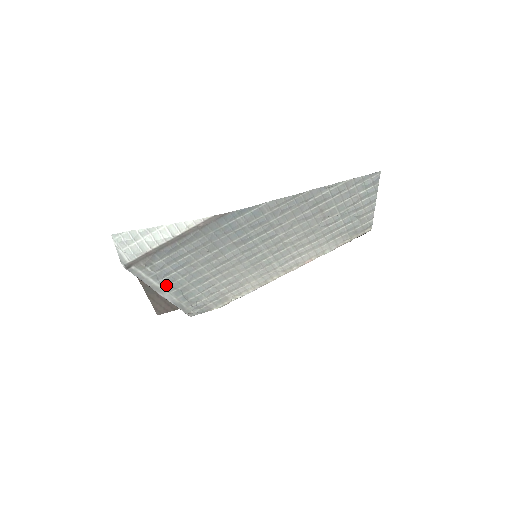
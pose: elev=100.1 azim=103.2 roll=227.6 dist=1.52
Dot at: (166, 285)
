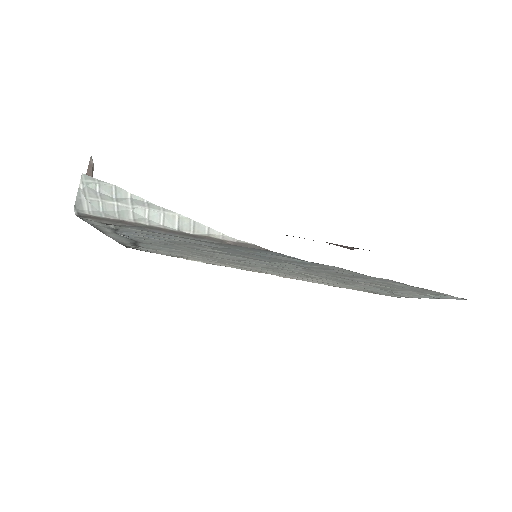
Dot at: (121, 234)
